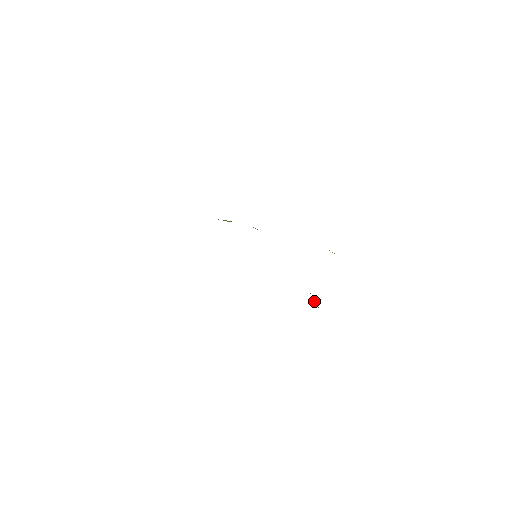
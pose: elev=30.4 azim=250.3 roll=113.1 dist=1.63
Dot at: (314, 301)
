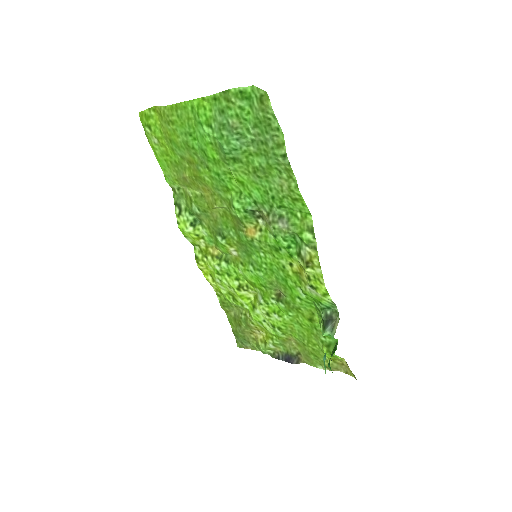
Dot at: (325, 325)
